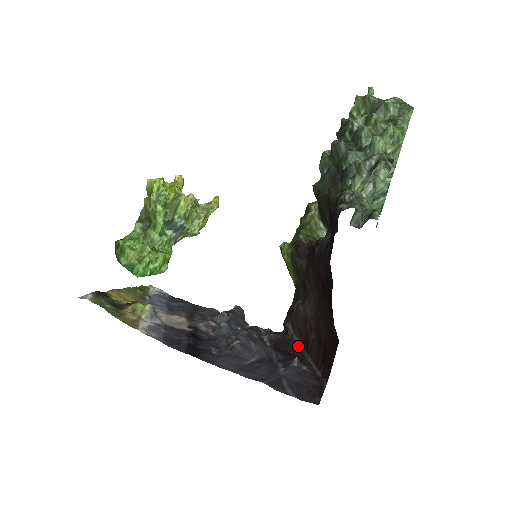
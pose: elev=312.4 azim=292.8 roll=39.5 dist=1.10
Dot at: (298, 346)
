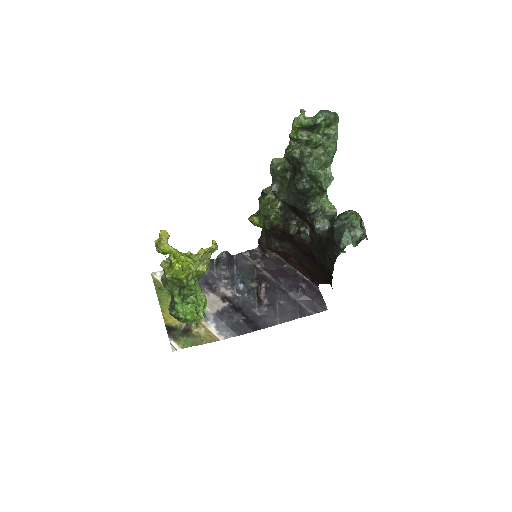
Dot at: (277, 258)
